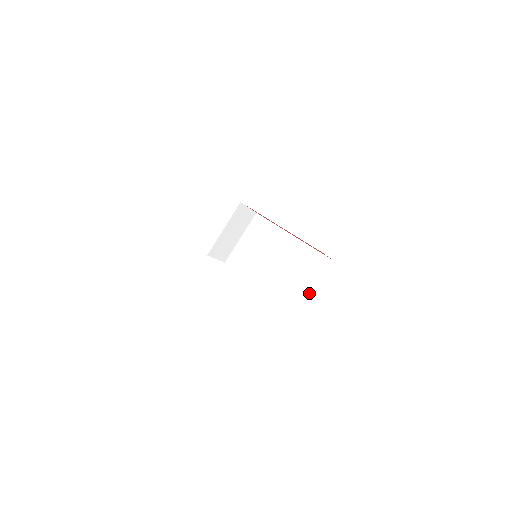
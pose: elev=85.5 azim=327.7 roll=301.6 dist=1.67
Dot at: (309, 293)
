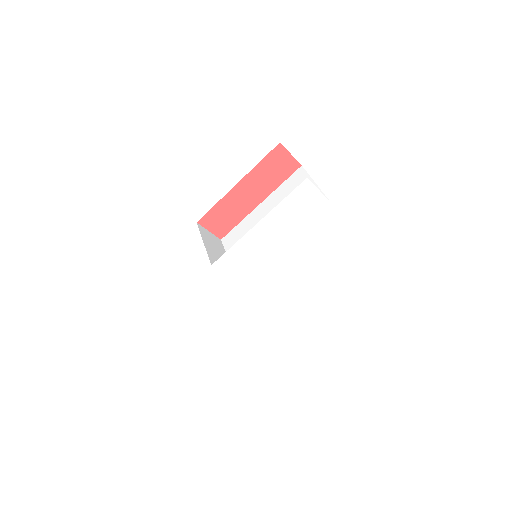
Dot at: occluded
